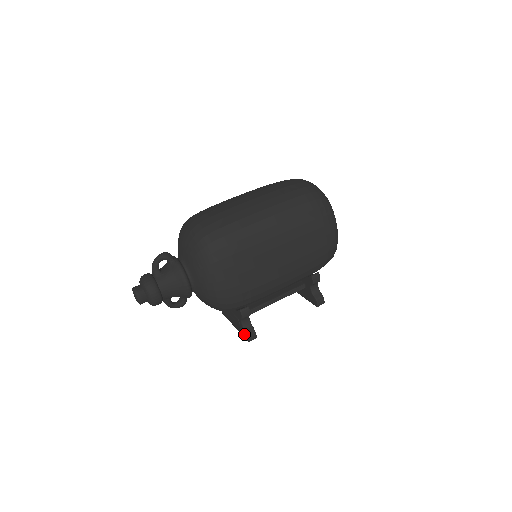
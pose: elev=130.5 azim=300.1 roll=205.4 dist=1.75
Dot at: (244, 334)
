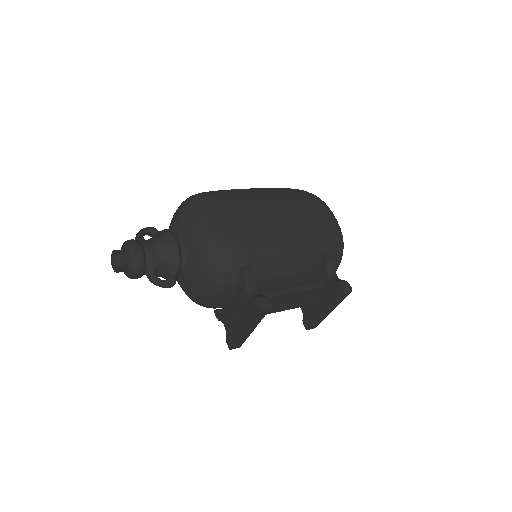
Dot at: (253, 308)
